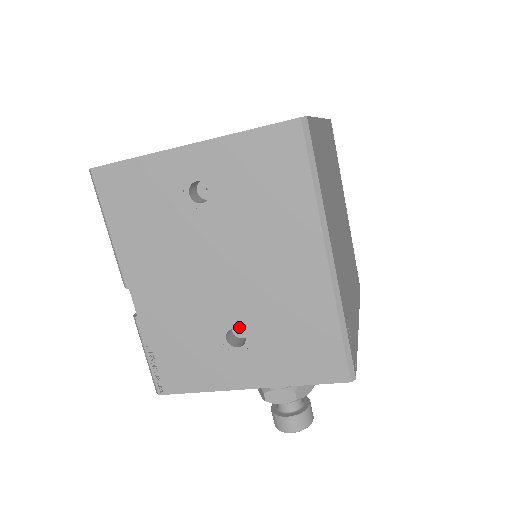
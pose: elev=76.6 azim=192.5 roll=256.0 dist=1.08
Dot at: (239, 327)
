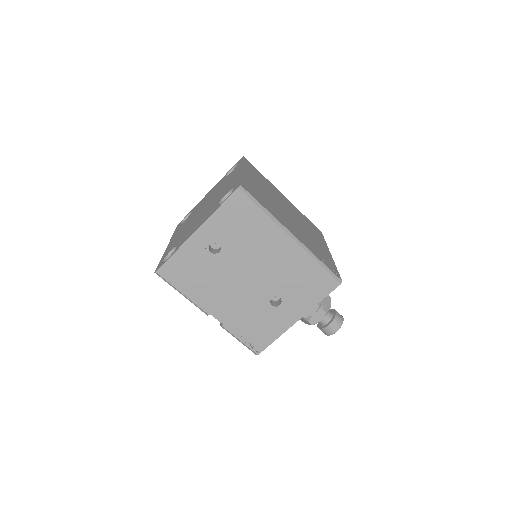
Dot at: (274, 295)
